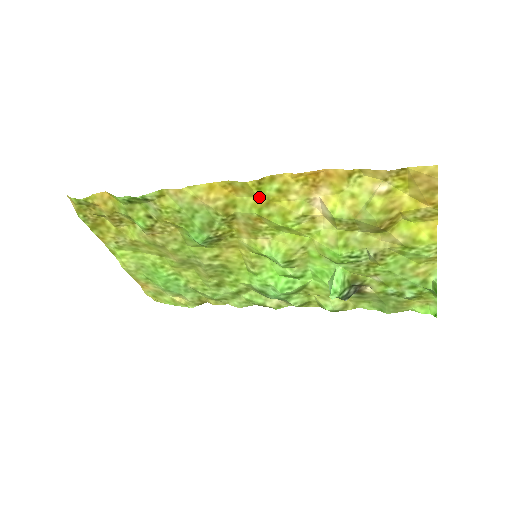
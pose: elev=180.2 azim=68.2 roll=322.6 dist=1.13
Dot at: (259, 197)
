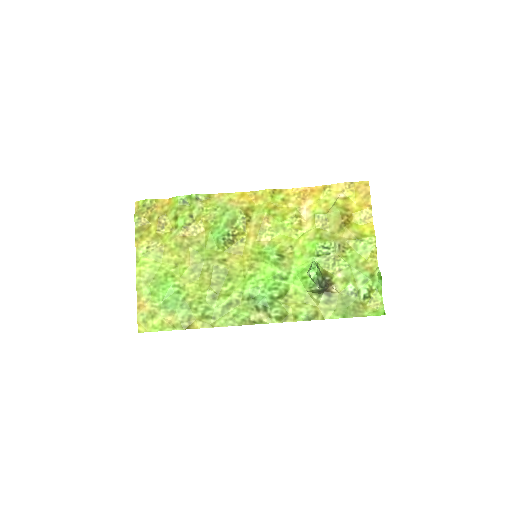
Dot at: (270, 202)
